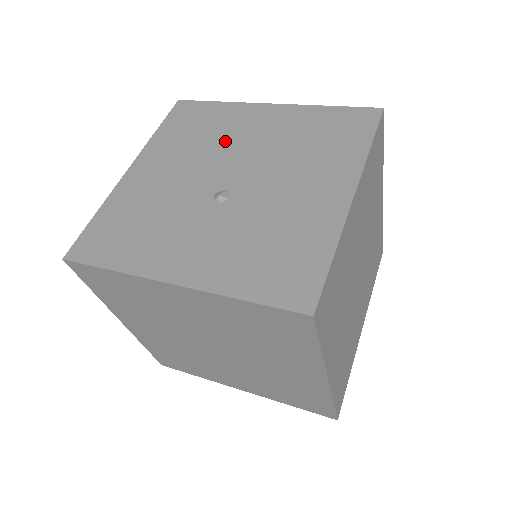
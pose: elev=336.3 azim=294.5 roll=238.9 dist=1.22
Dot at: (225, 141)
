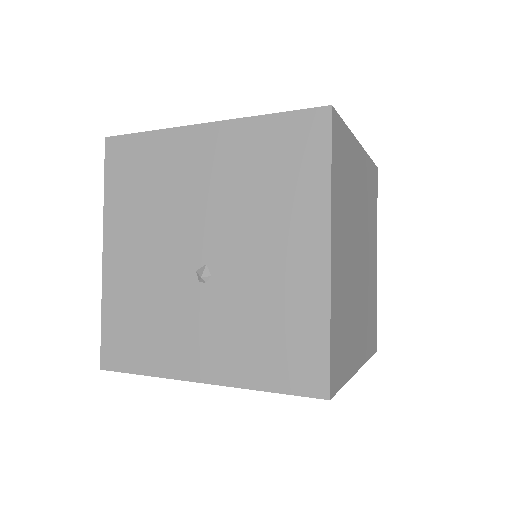
Dot at: (178, 195)
